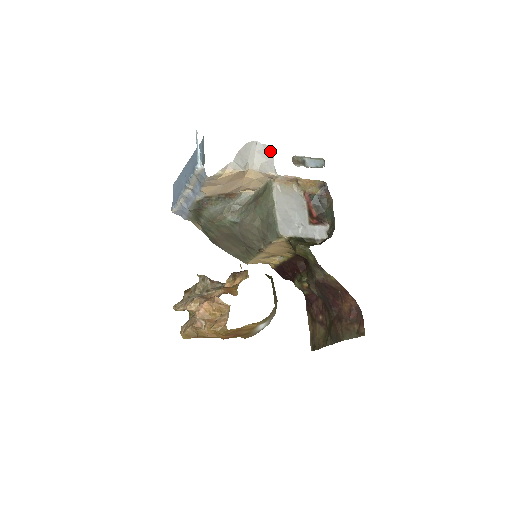
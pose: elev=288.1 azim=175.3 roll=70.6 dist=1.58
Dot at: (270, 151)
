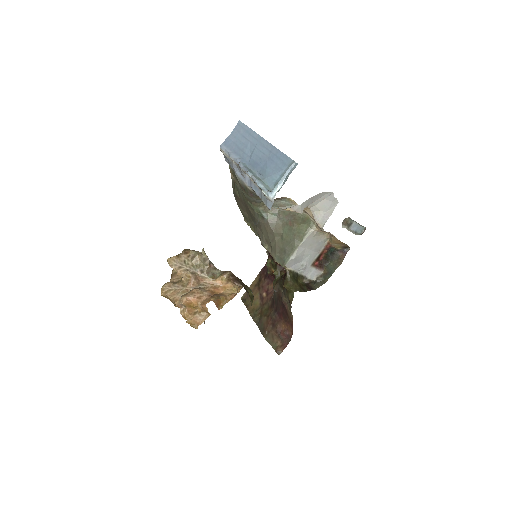
Dot at: (335, 206)
